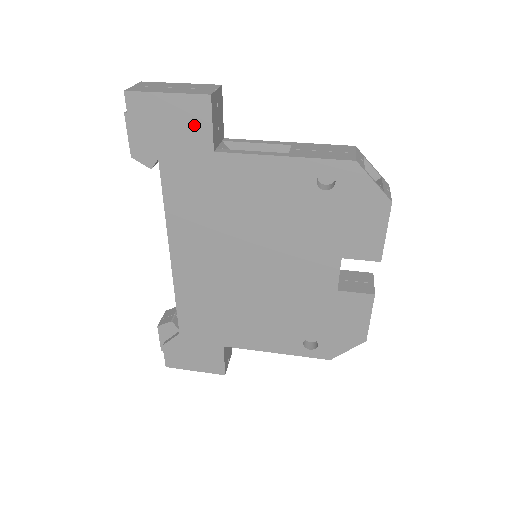
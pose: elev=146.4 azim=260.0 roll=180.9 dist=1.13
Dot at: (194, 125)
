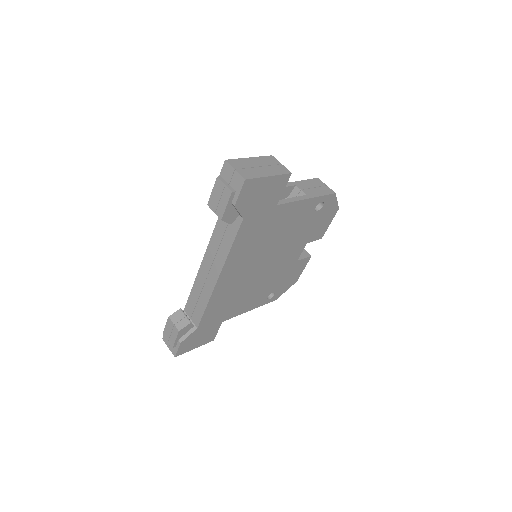
Dot at: (274, 192)
